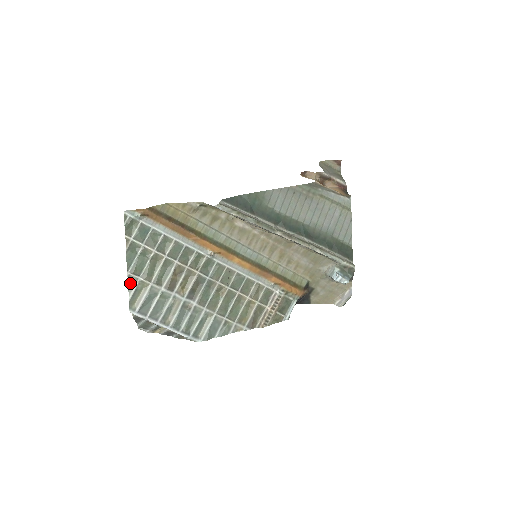
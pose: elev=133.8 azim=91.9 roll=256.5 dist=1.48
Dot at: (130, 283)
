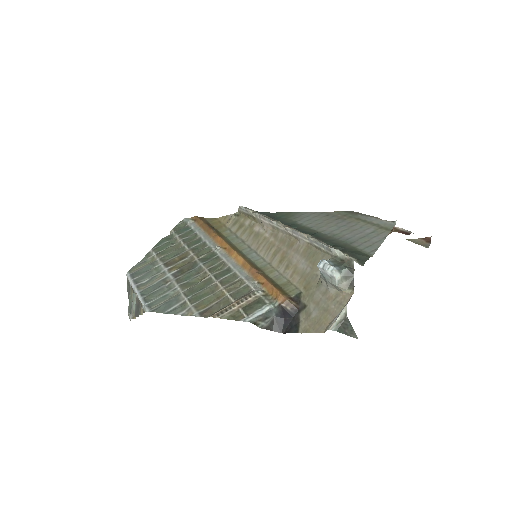
Dot at: (146, 257)
